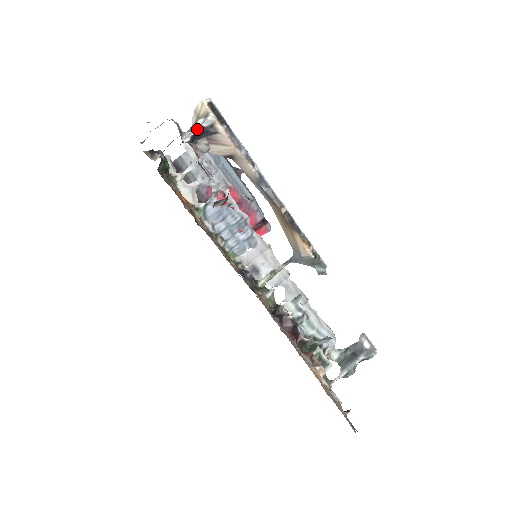
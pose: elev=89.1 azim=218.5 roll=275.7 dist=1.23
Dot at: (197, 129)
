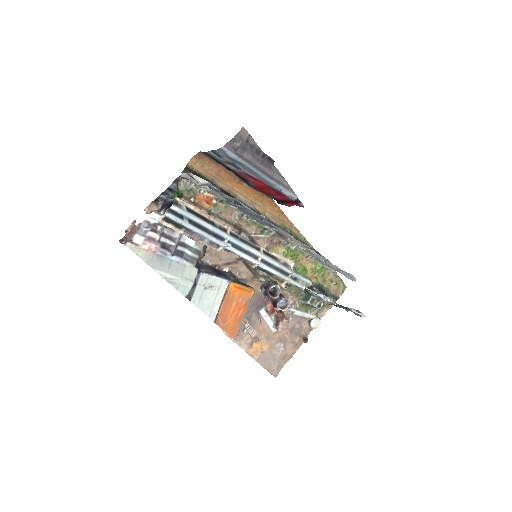
Dot at: occluded
